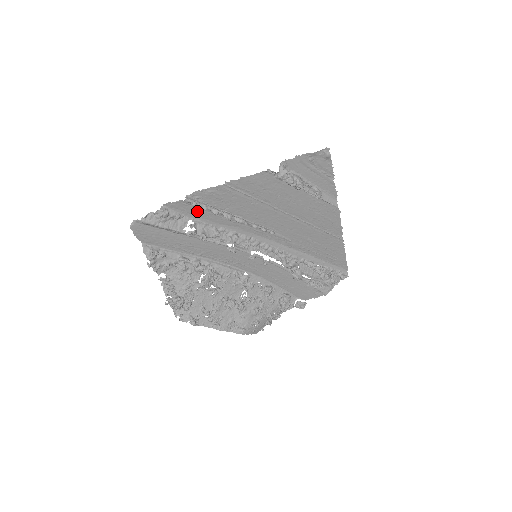
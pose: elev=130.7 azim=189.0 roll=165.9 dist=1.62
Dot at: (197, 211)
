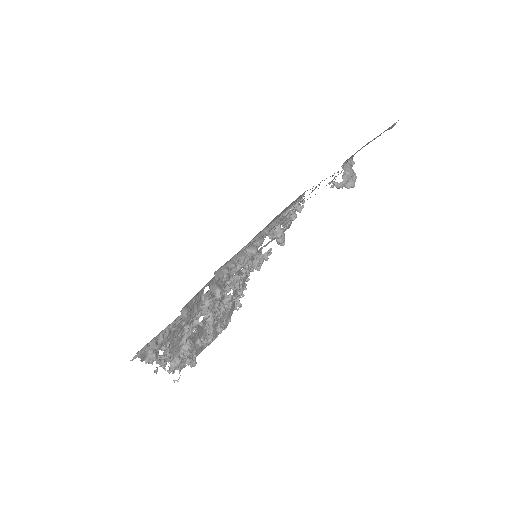
Dot at: occluded
